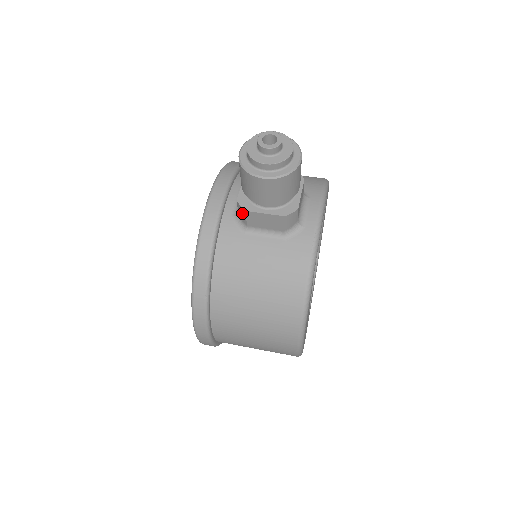
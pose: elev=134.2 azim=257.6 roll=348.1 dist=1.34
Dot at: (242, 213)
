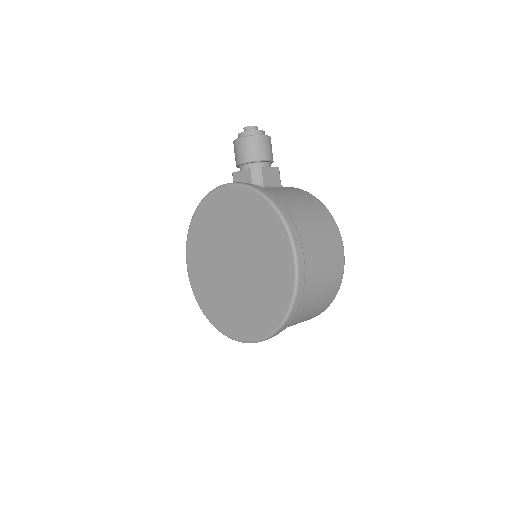
Dot at: (258, 173)
